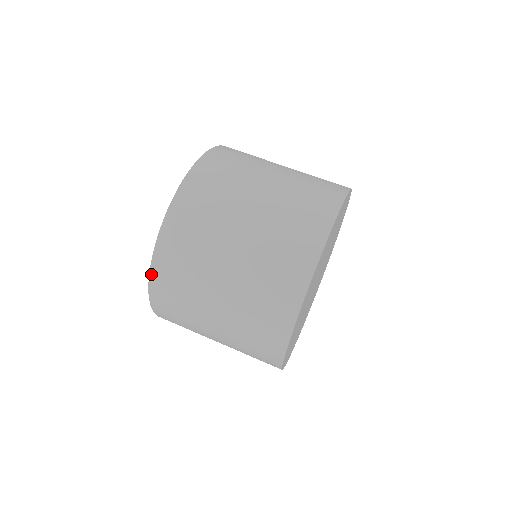
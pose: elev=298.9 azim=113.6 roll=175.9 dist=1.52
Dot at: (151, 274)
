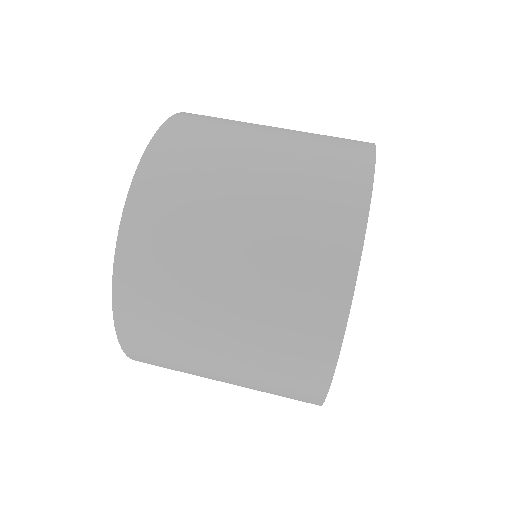
Dot at: (146, 154)
